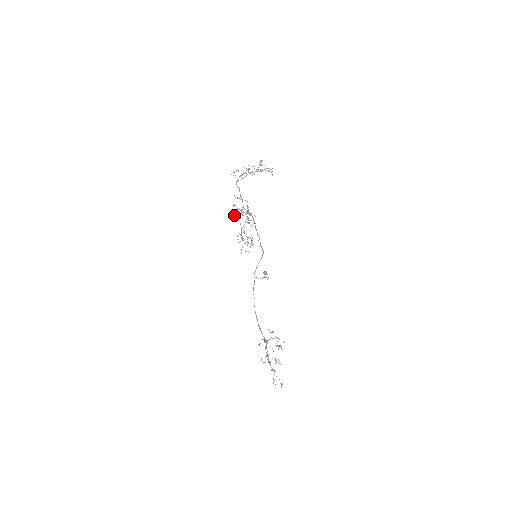
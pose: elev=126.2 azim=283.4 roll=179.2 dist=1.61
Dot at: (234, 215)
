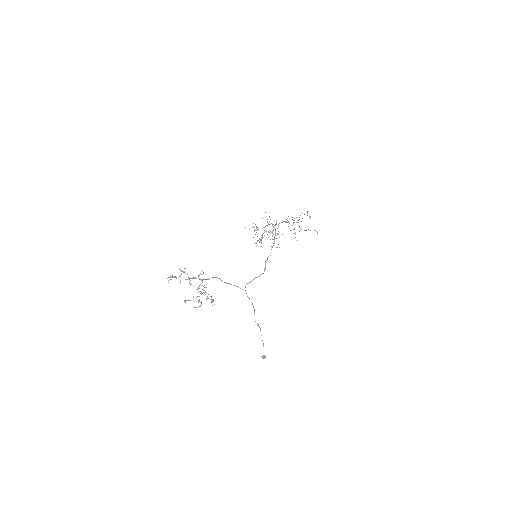
Dot at: occluded
